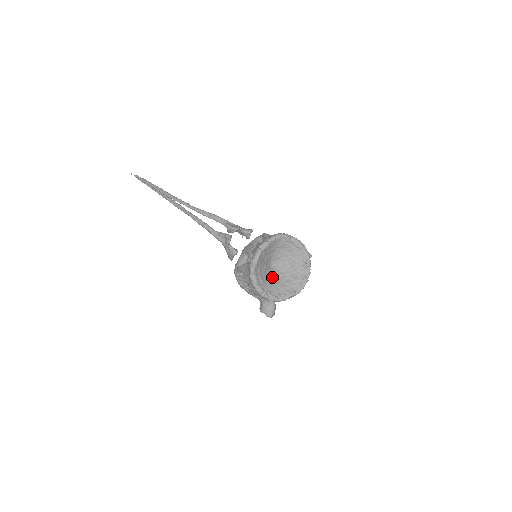
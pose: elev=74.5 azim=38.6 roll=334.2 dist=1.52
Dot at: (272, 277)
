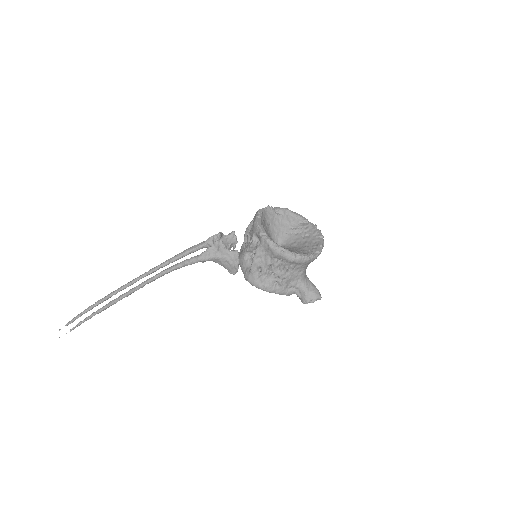
Dot at: (289, 249)
